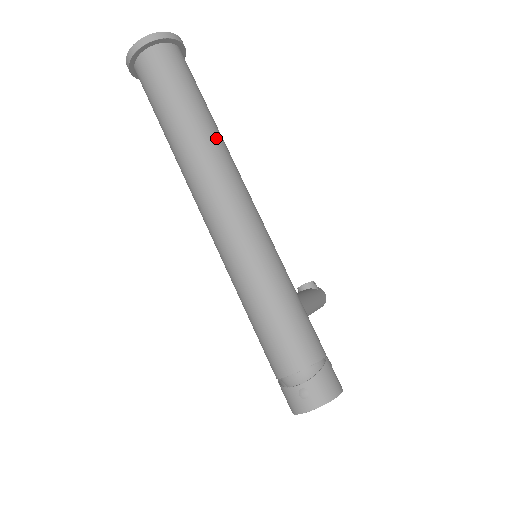
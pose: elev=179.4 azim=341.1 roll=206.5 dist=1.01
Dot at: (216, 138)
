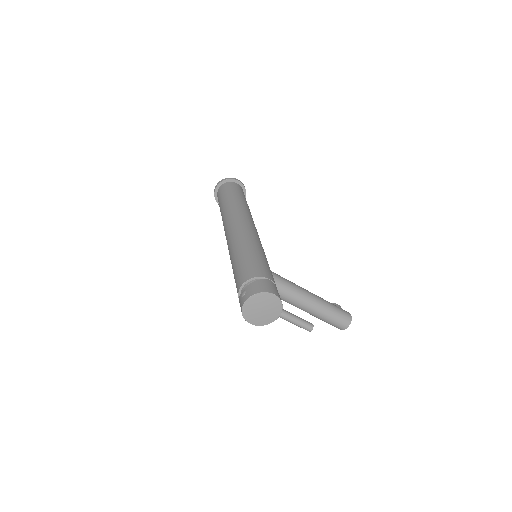
Dot at: (240, 205)
